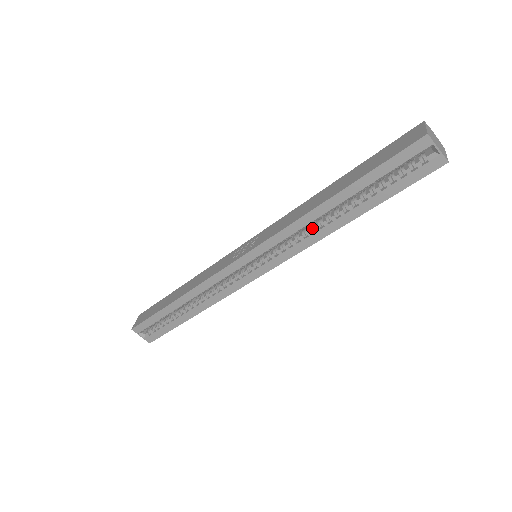
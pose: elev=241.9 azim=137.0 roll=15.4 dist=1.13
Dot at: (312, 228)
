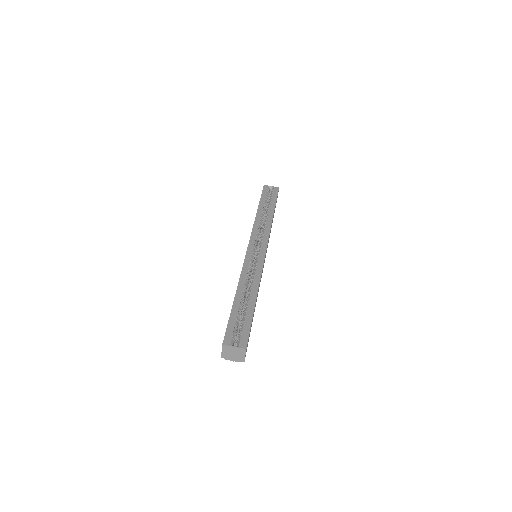
Dot at: (264, 225)
